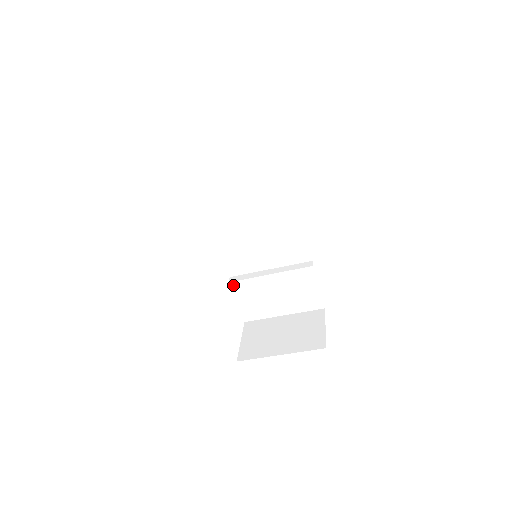
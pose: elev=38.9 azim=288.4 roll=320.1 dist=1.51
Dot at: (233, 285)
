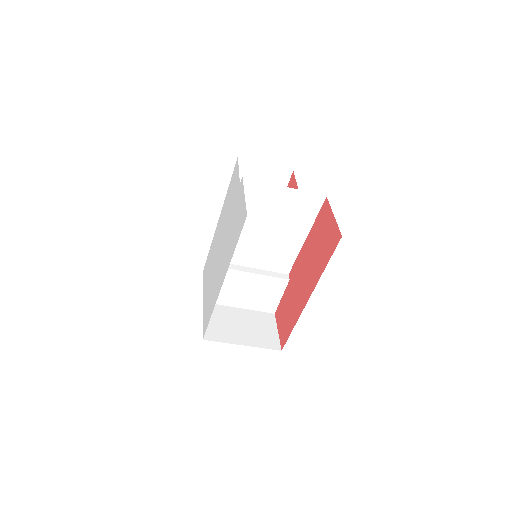
Dot at: occluded
